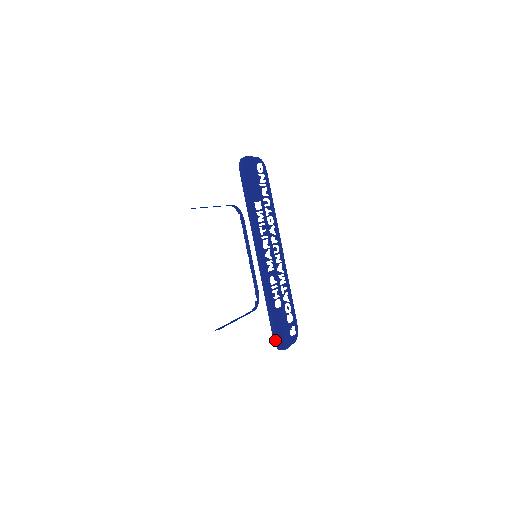
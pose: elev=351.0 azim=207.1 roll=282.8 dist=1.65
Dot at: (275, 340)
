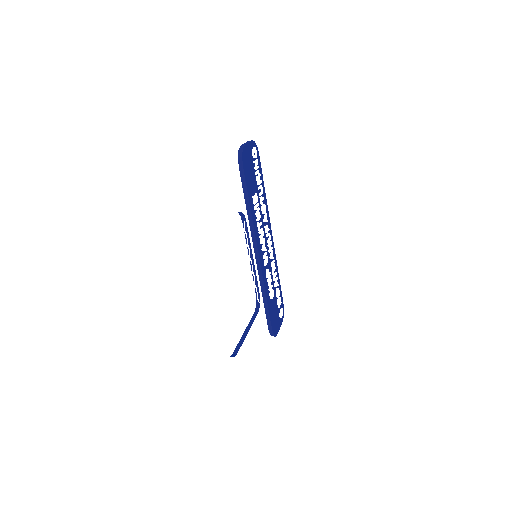
Dot at: (270, 330)
